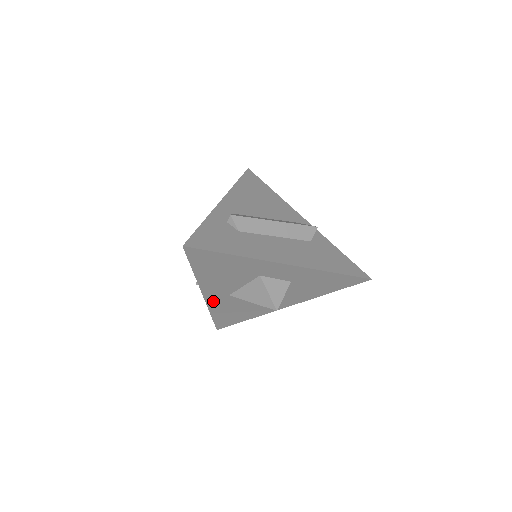
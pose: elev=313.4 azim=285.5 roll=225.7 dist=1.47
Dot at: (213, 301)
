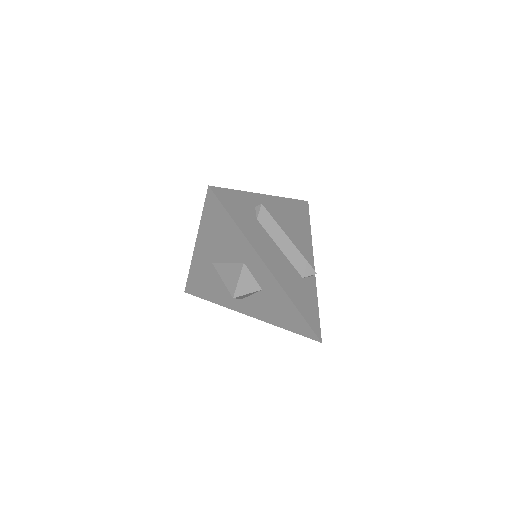
Dot at: (198, 259)
